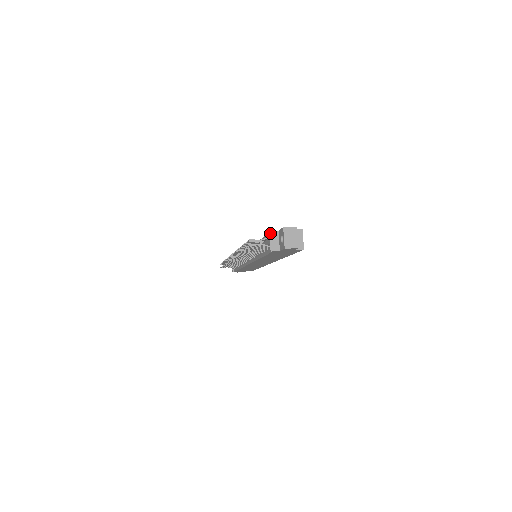
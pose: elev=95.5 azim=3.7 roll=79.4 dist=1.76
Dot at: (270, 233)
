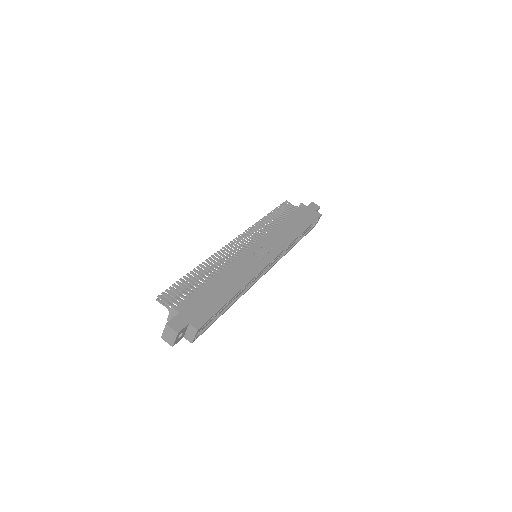
Dot at: (171, 308)
